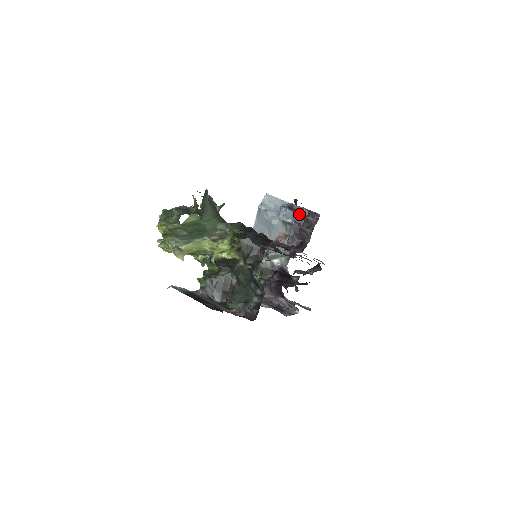
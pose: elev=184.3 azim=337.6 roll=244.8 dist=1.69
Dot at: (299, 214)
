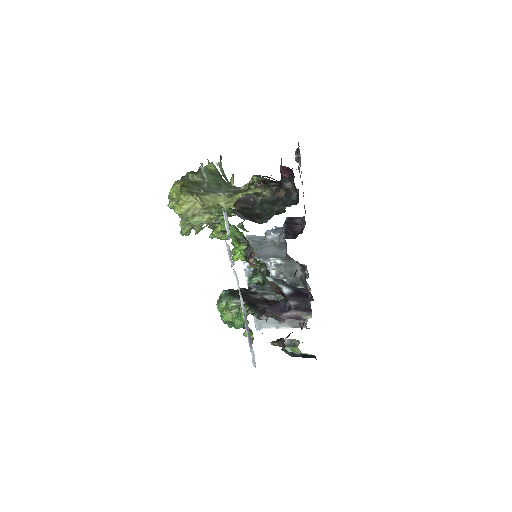
Dot at: (286, 220)
